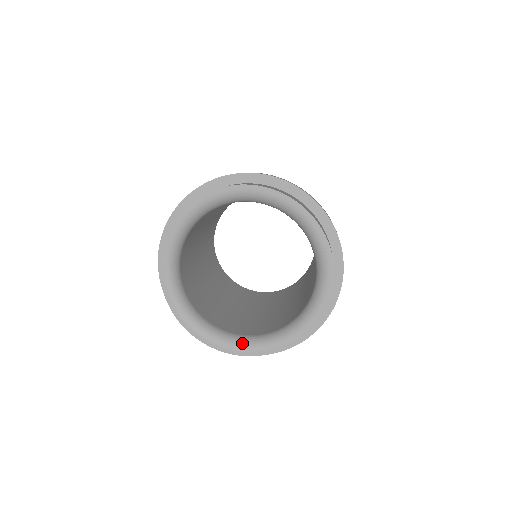
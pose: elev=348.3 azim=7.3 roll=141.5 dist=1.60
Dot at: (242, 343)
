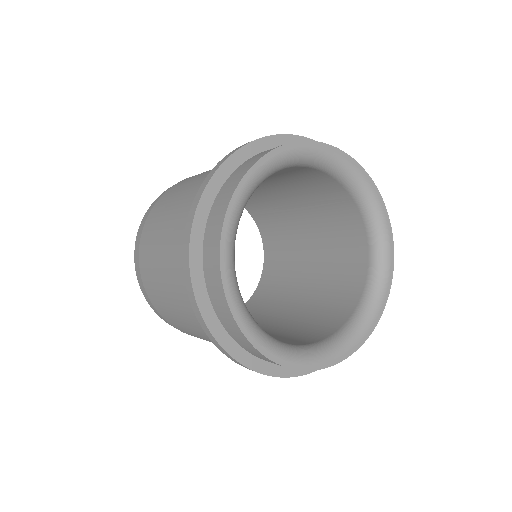
Dot at: (346, 339)
